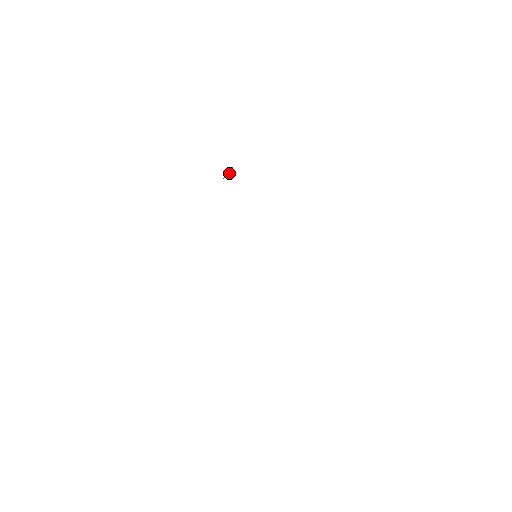
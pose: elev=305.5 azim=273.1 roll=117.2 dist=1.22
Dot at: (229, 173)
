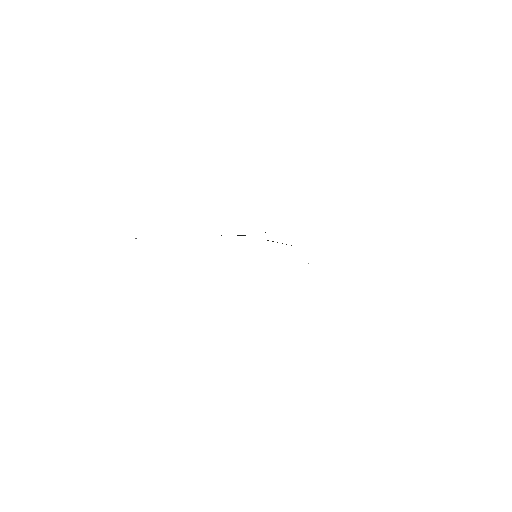
Dot at: occluded
